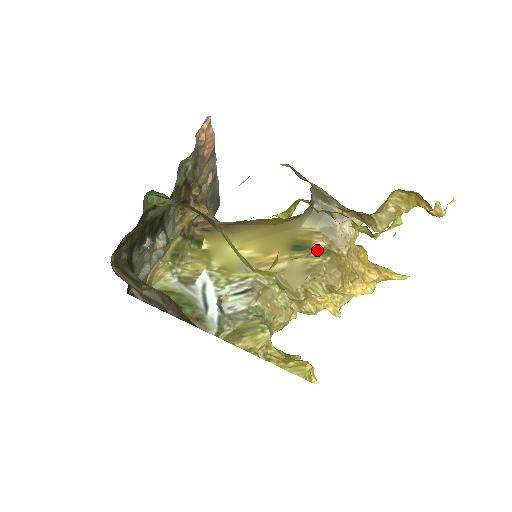
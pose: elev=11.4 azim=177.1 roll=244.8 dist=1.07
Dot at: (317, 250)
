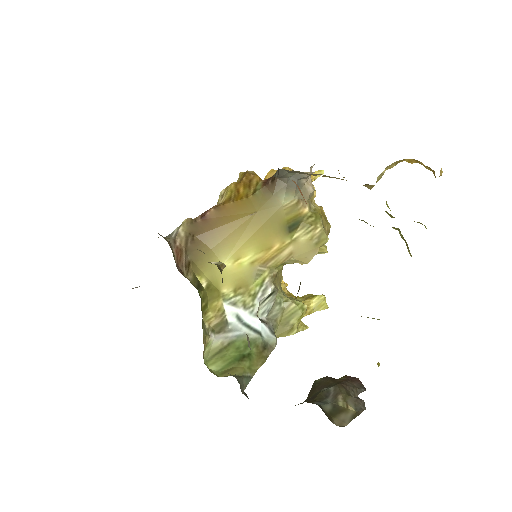
Dot at: (310, 220)
